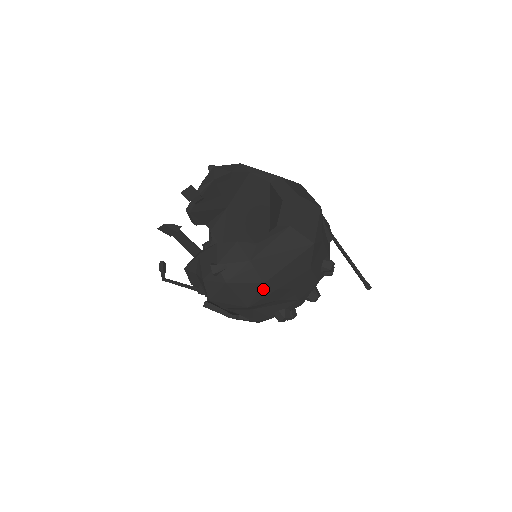
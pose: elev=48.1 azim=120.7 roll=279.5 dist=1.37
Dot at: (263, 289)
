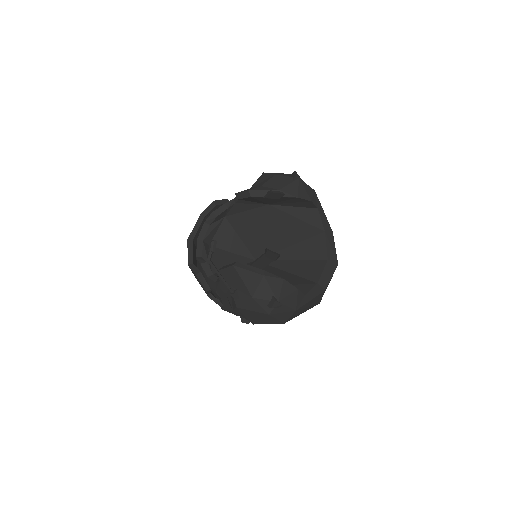
Dot at: (278, 323)
